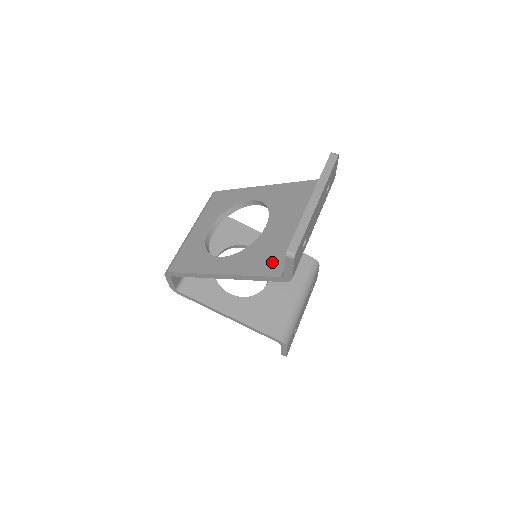
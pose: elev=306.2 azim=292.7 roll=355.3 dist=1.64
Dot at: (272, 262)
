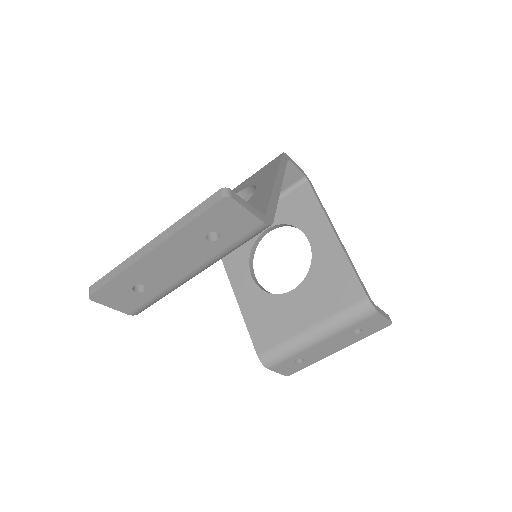
Dot at: occluded
